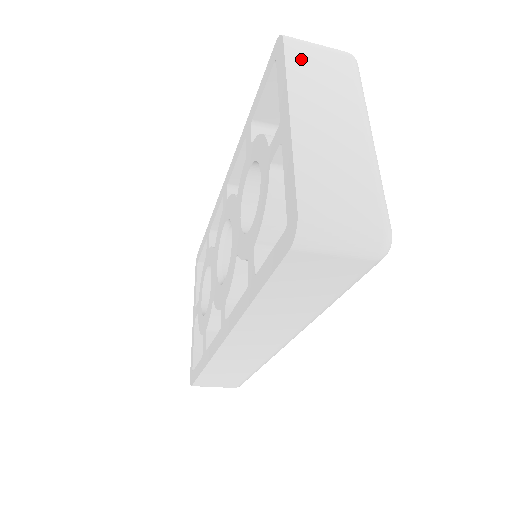
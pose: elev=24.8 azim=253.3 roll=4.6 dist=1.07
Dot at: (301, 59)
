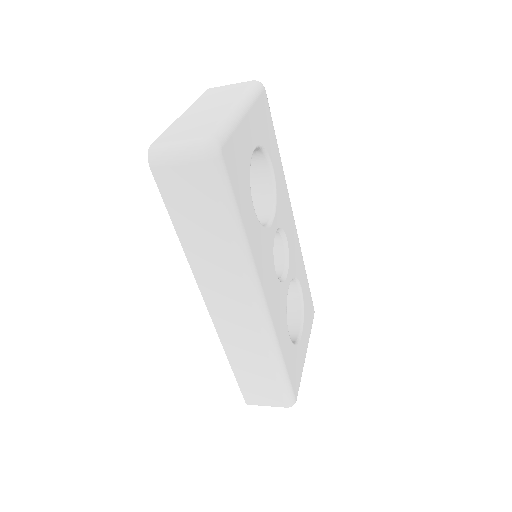
Dot at: (212, 92)
